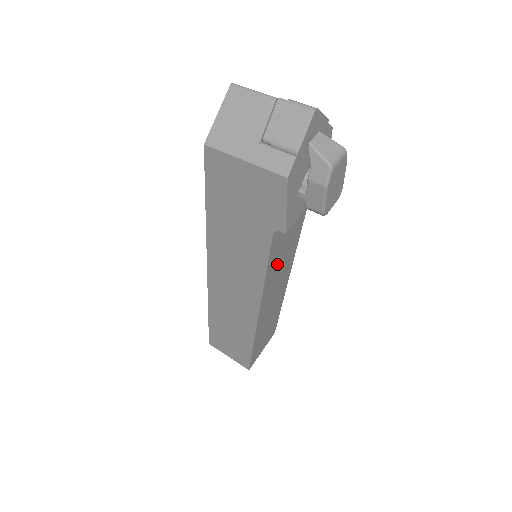
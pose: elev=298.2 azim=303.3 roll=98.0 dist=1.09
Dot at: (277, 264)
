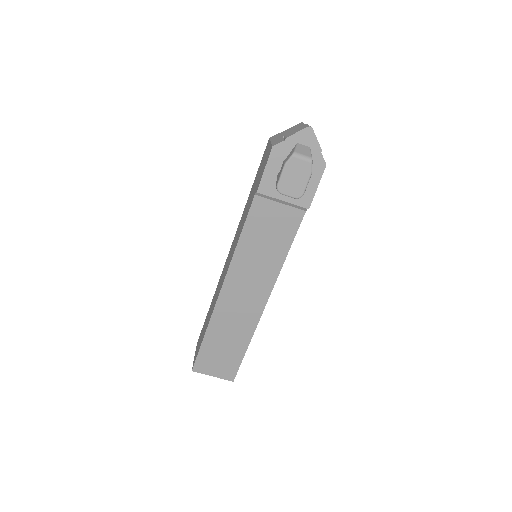
Dot at: (254, 249)
